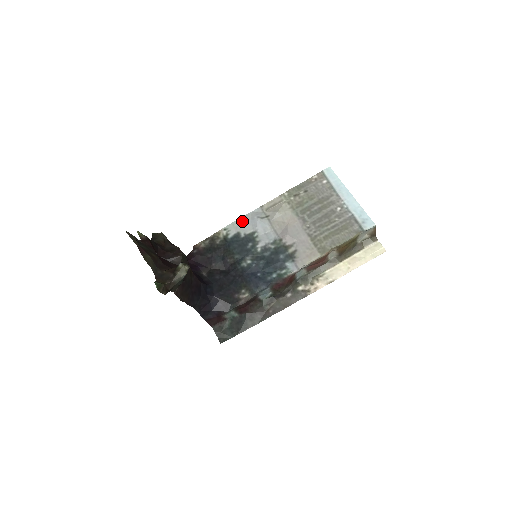
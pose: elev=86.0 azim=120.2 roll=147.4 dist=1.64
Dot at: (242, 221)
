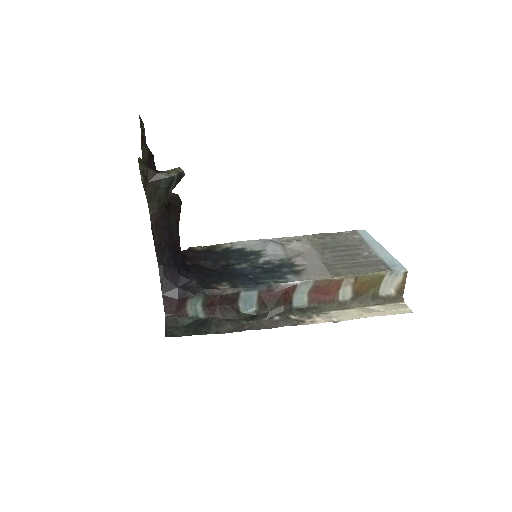
Dot at: (253, 242)
